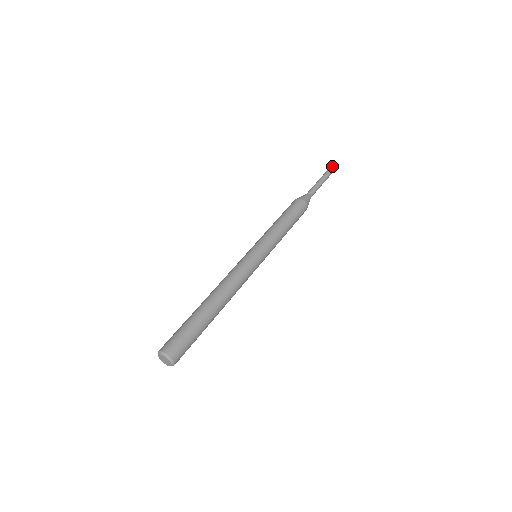
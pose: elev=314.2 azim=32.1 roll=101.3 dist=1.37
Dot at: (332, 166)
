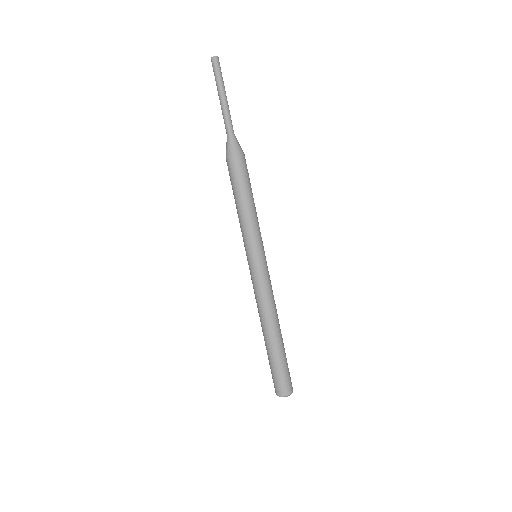
Dot at: (214, 61)
